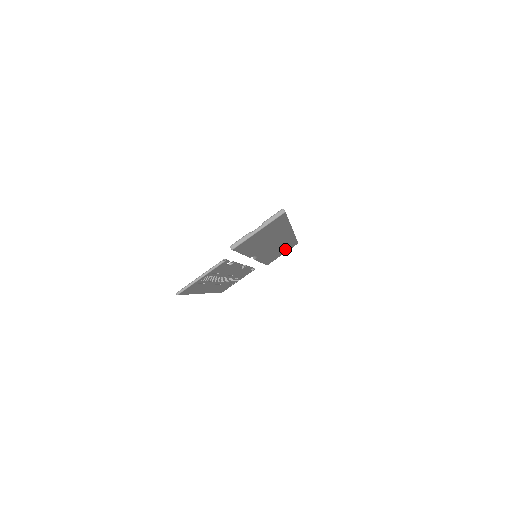
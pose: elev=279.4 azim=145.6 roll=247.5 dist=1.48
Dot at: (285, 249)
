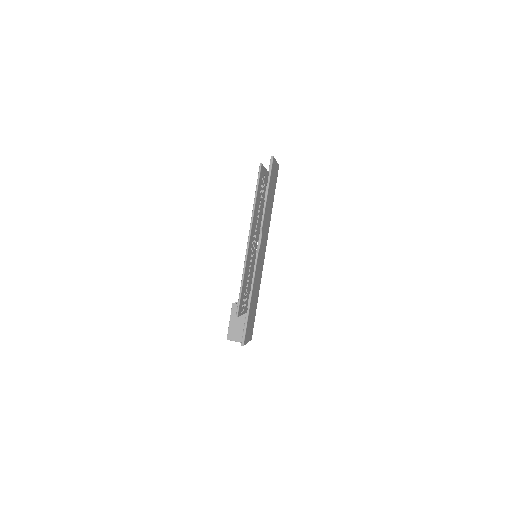
Dot at: (252, 320)
